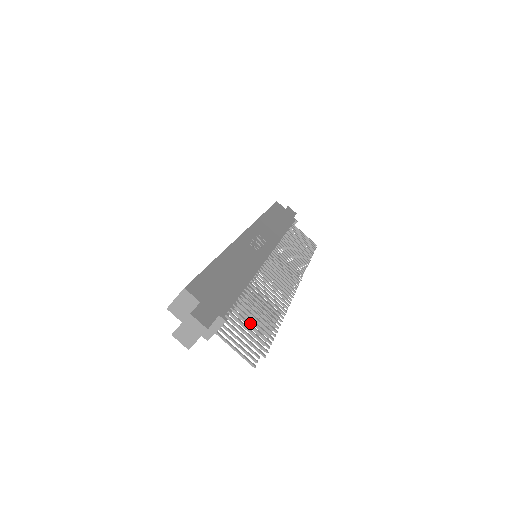
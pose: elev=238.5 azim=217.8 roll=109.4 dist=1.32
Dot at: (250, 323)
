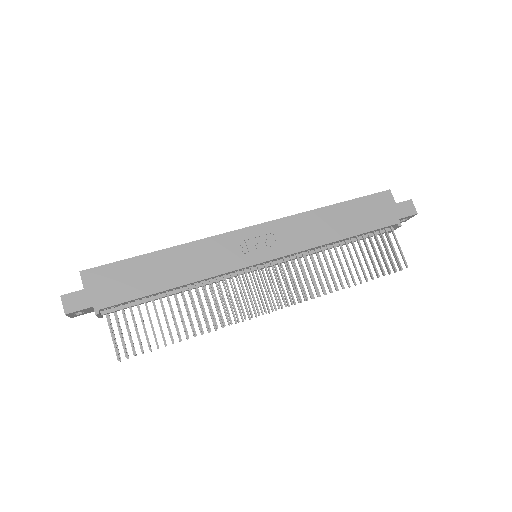
Dot at: occluded
